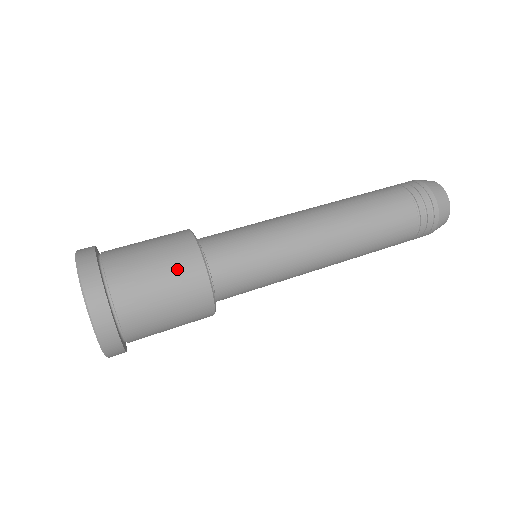
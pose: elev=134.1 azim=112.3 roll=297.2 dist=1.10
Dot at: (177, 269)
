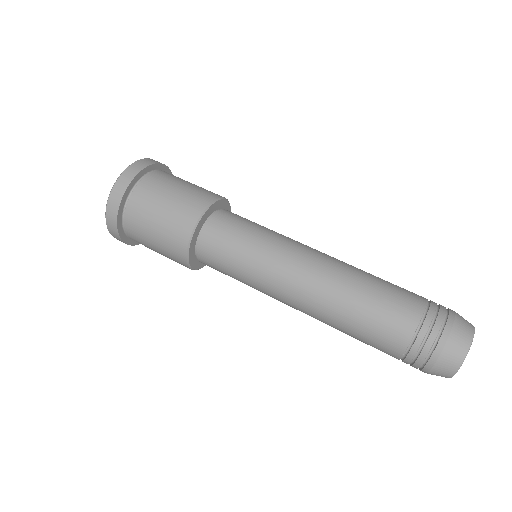
Dot at: (179, 209)
